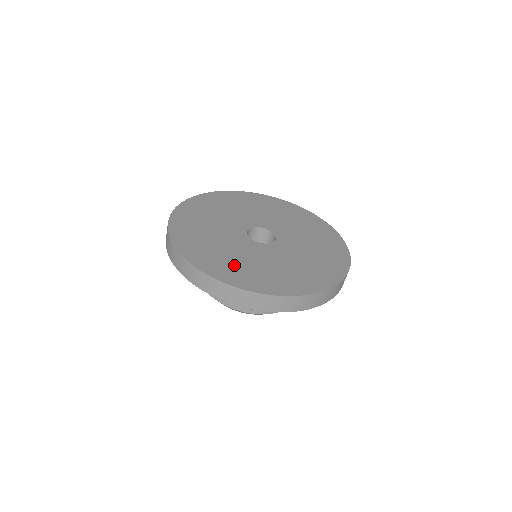
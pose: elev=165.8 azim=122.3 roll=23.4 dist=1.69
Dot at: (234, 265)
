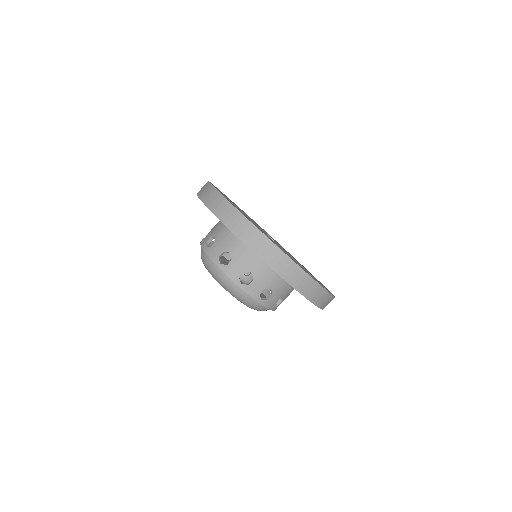
Dot at: occluded
